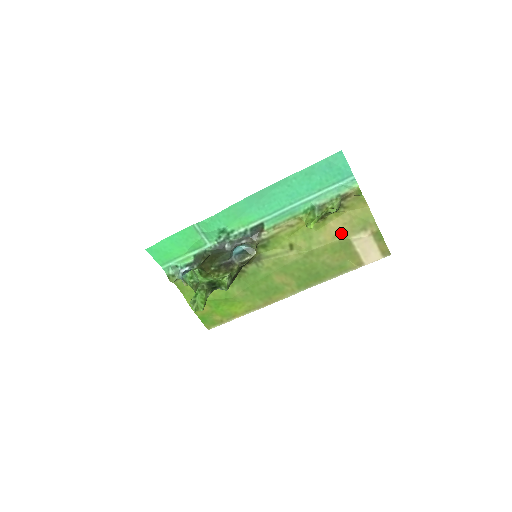
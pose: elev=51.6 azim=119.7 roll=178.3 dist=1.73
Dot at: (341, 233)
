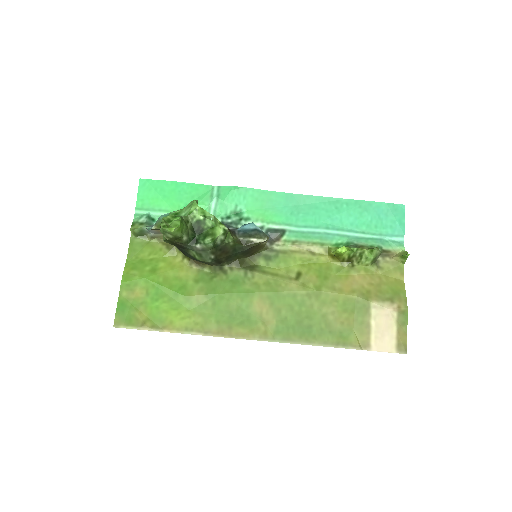
Dot at: (363, 291)
